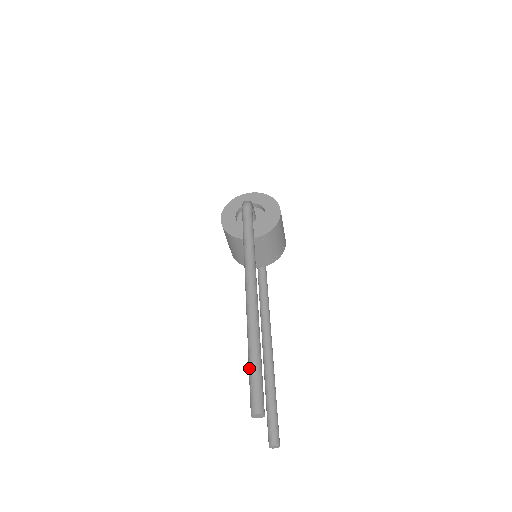
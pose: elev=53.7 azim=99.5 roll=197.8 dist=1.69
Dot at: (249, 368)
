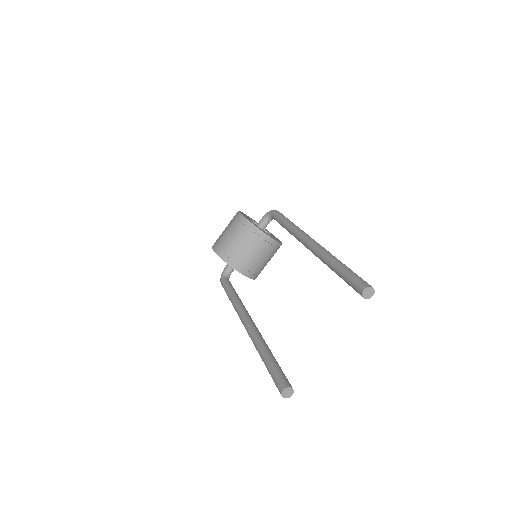
Dot at: (344, 267)
